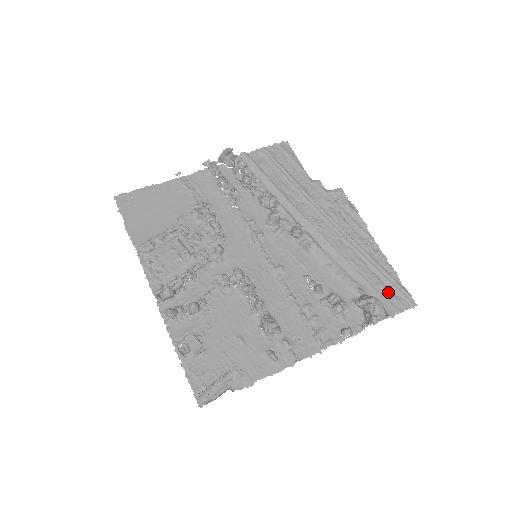
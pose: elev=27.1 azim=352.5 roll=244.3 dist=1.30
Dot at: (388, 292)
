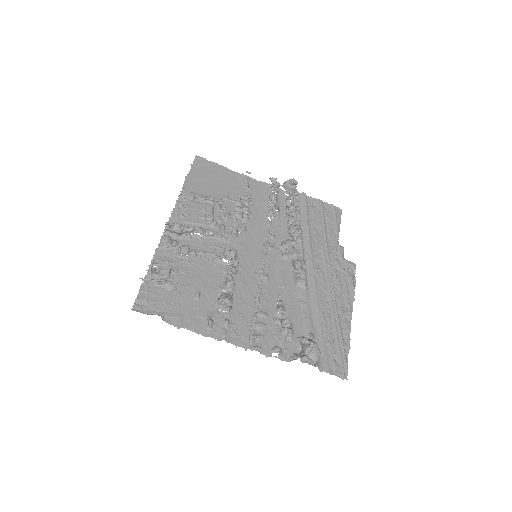
Dot at: (332, 353)
